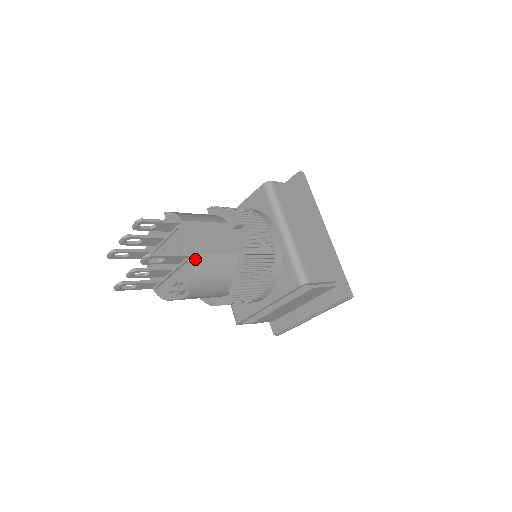
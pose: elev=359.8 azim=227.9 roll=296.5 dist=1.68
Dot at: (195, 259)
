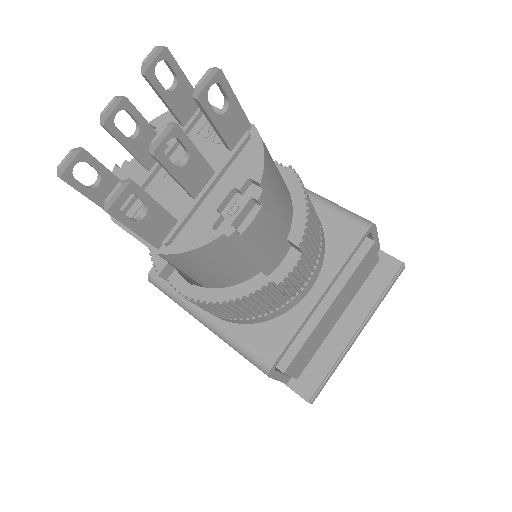
Dot at: (260, 136)
